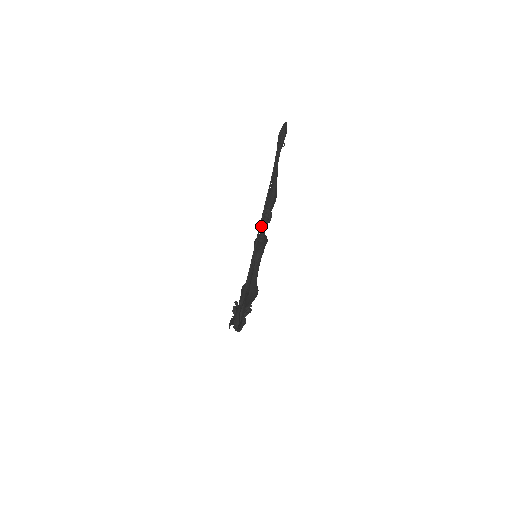
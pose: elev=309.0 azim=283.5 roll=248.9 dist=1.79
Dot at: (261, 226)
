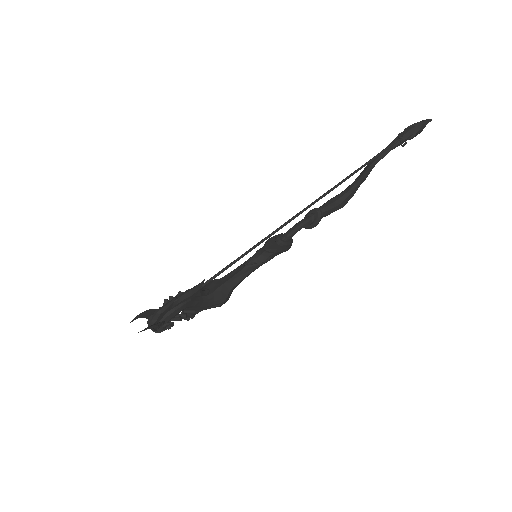
Dot at: (294, 225)
